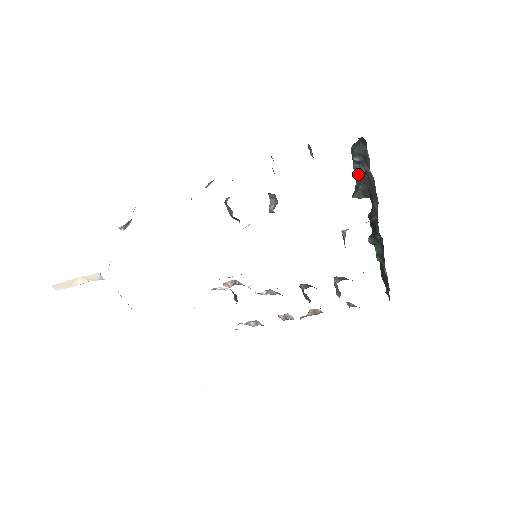
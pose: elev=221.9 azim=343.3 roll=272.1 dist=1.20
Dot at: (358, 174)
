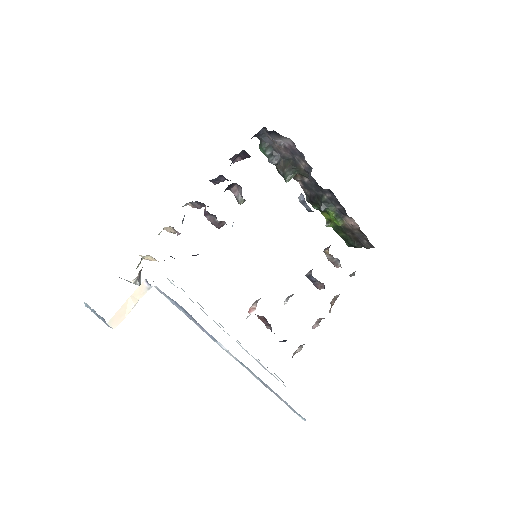
Dot at: (277, 166)
